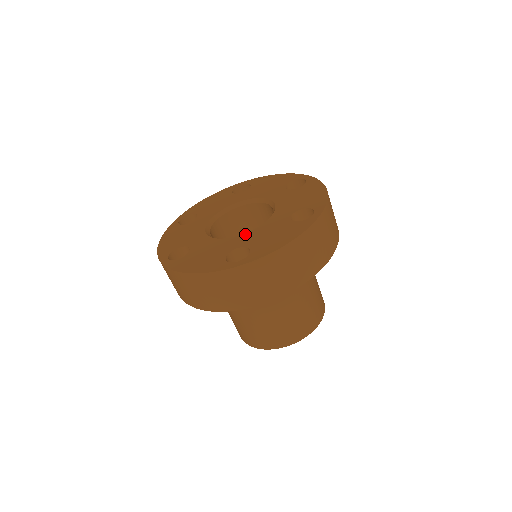
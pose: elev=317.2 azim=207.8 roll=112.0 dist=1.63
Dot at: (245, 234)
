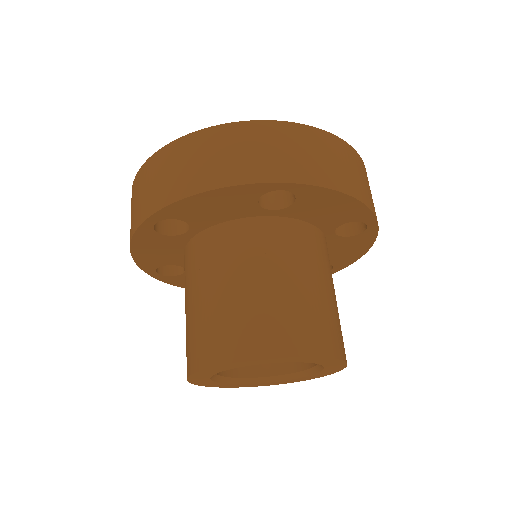
Dot at: occluded
